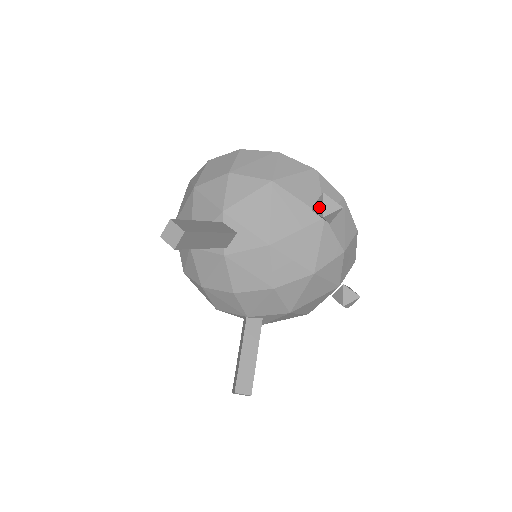
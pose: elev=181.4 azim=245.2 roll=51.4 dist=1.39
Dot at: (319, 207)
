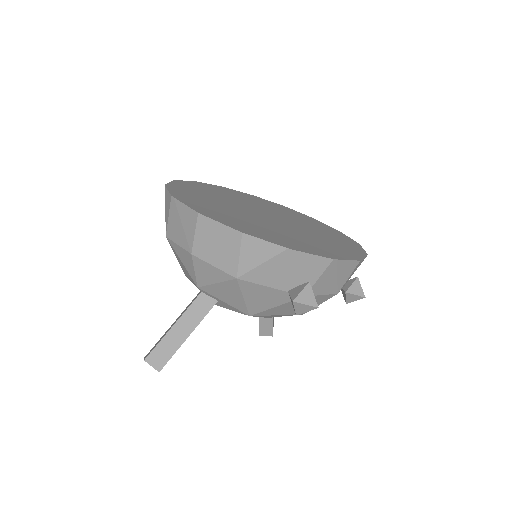
Dot at: (292, 304)
